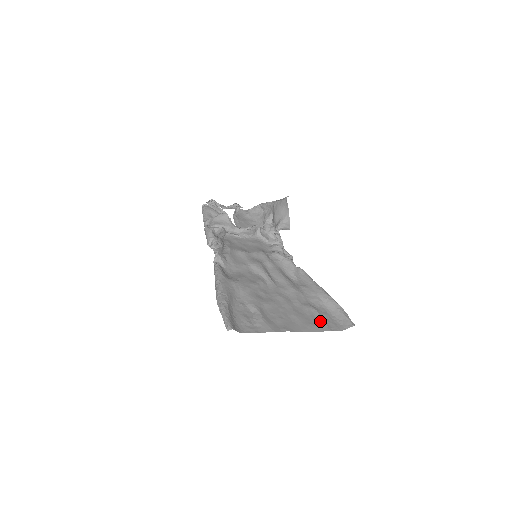
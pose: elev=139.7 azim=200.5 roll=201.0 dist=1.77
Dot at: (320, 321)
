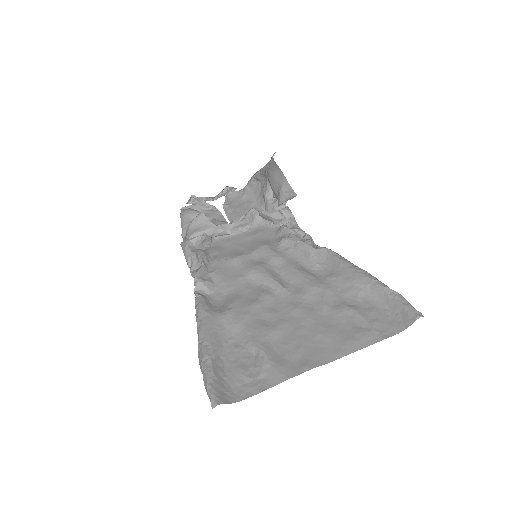
Dot at: (364, 328)
